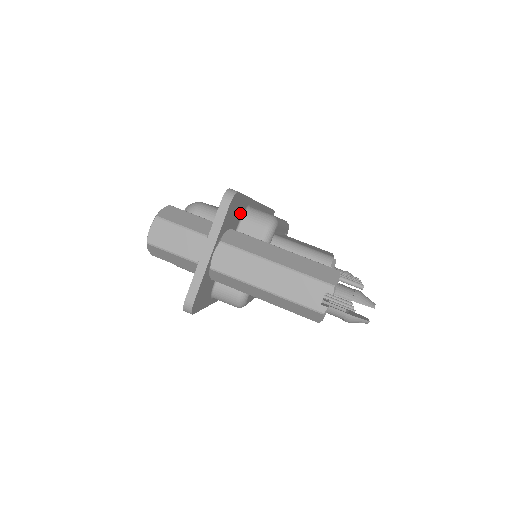
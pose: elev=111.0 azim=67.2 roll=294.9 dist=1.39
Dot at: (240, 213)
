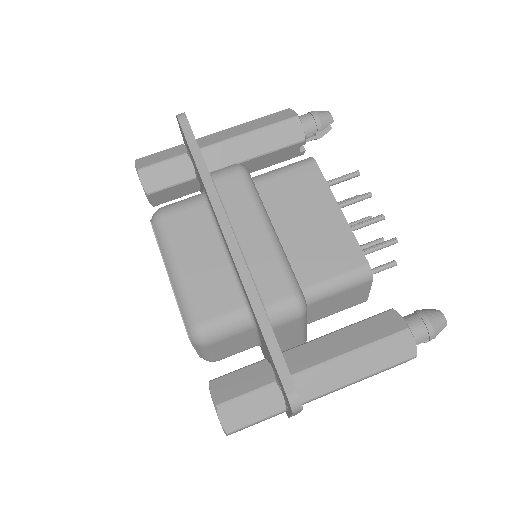
Dot at: occluded
